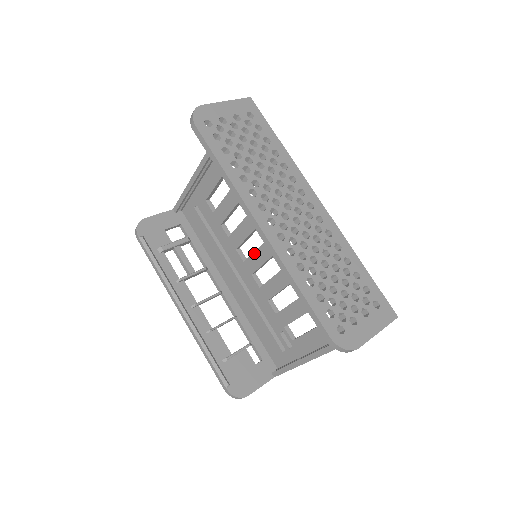
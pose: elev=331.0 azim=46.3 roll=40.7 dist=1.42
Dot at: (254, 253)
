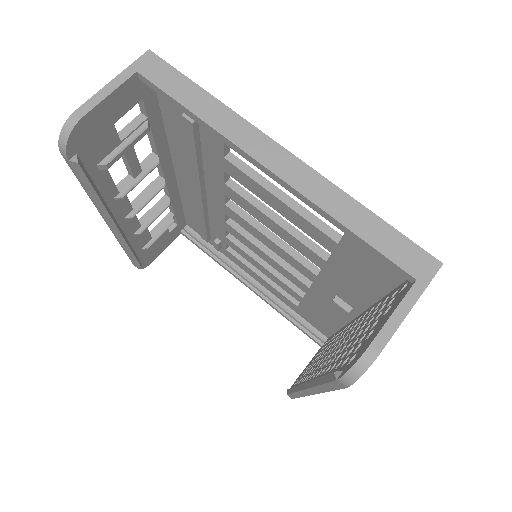
Dot at: (250, 225)
